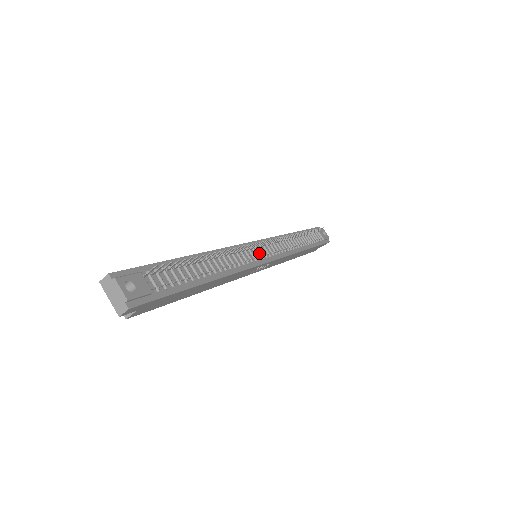
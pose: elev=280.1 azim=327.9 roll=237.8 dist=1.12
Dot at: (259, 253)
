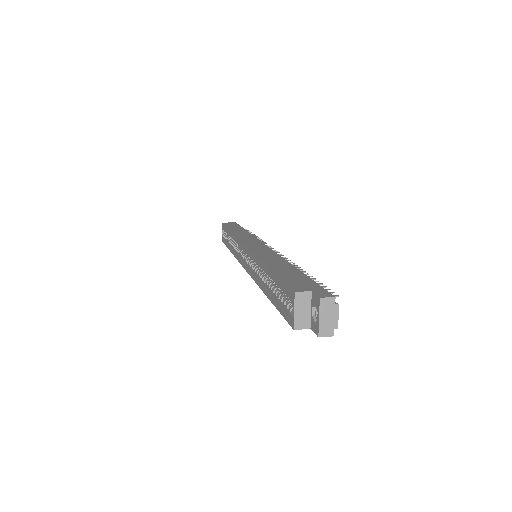
Dot at: occluded
